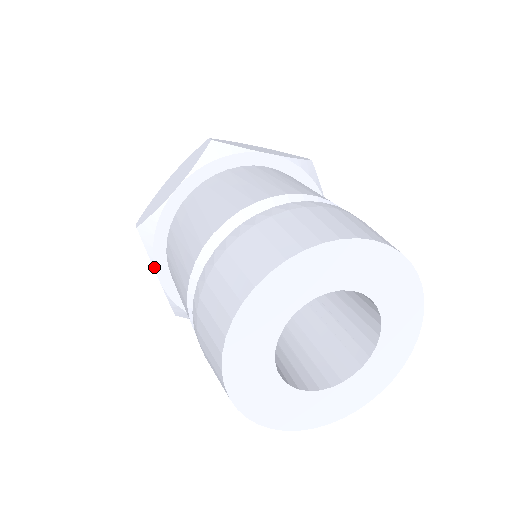
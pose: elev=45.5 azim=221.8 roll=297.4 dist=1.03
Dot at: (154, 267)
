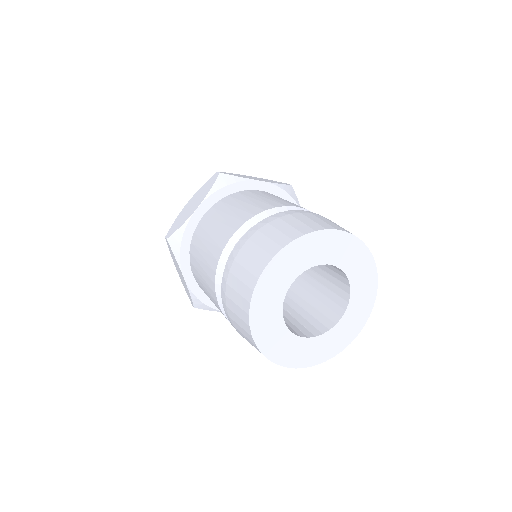
Dot at: (205, 199)
